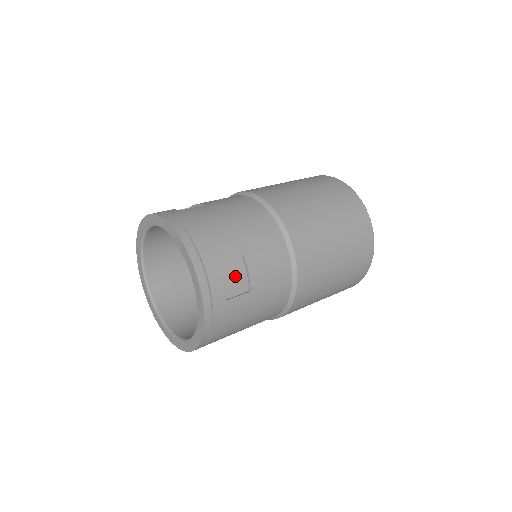
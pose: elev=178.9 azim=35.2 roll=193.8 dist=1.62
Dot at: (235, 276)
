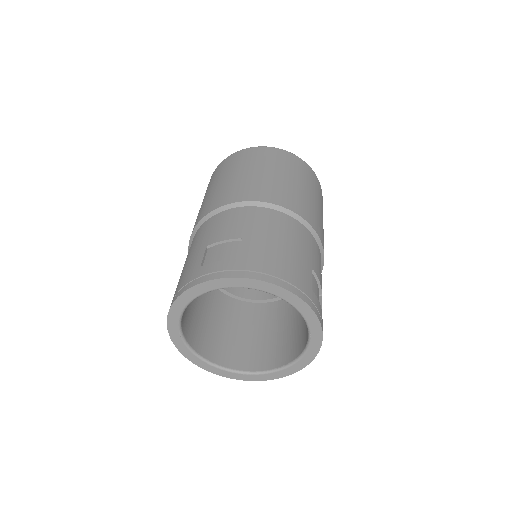
Dot at: (316, 291)
